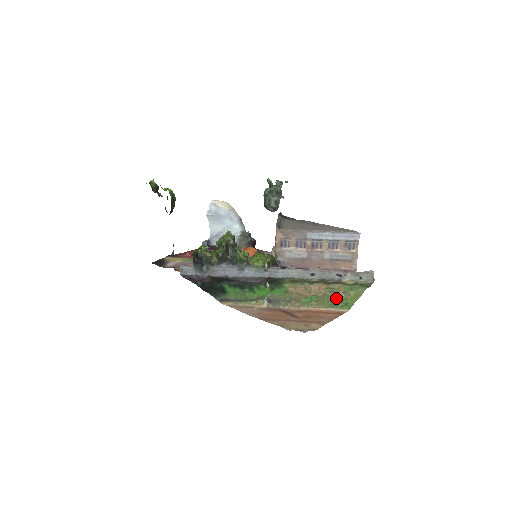
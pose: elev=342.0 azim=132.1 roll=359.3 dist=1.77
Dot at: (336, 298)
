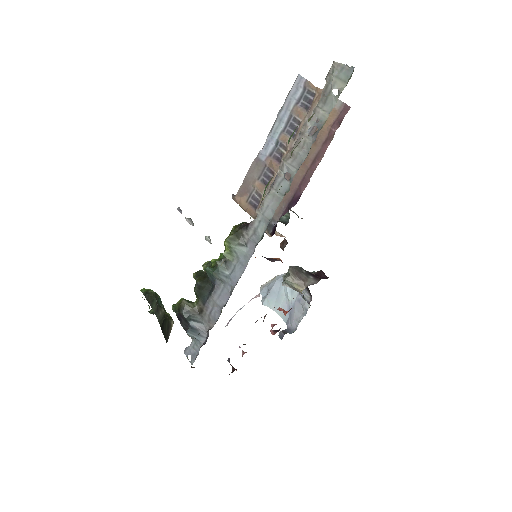
Dot at: occluded
